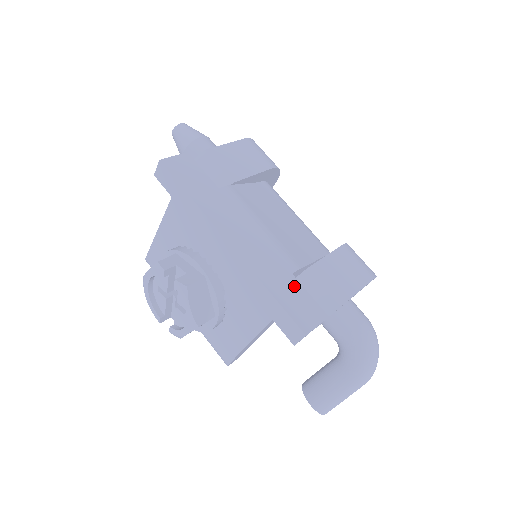
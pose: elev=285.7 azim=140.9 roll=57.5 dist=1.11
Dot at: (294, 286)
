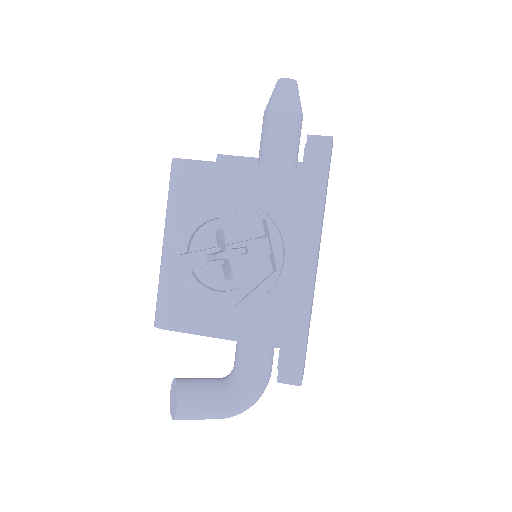
Dot at: occluded
